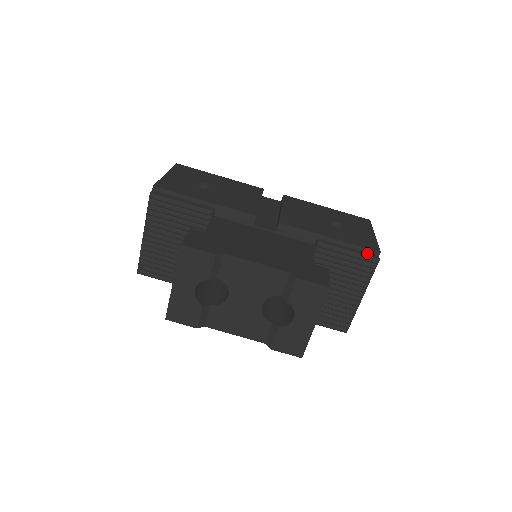
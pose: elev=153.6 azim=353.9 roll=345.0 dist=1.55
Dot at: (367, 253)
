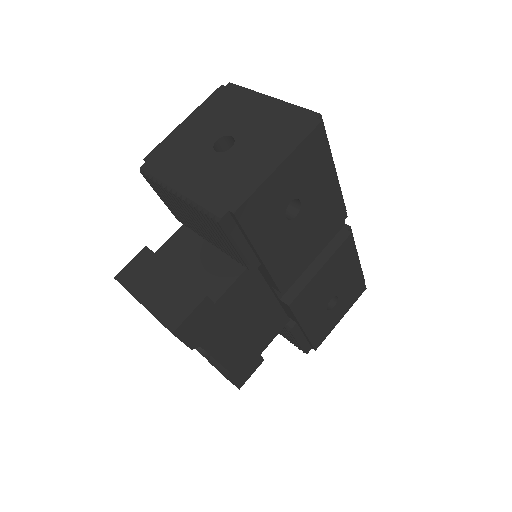
Dot at: (309, 345)
